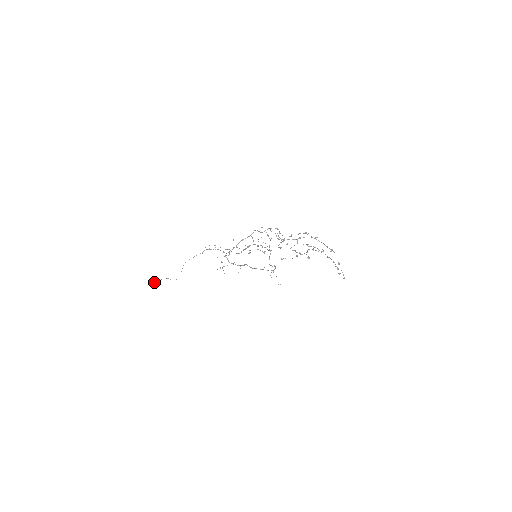
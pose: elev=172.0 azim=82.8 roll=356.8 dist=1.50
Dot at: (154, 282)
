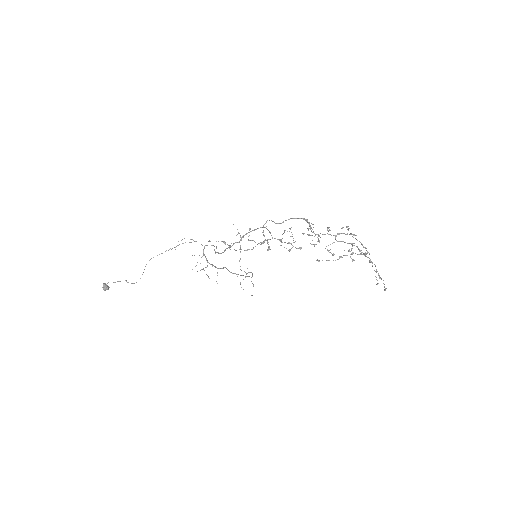
Dot at: (104, 285)
